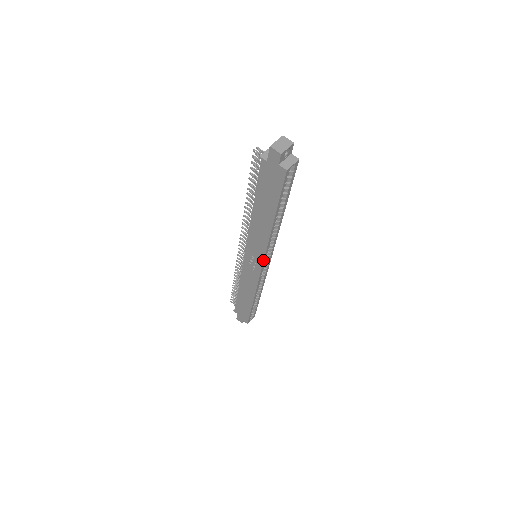
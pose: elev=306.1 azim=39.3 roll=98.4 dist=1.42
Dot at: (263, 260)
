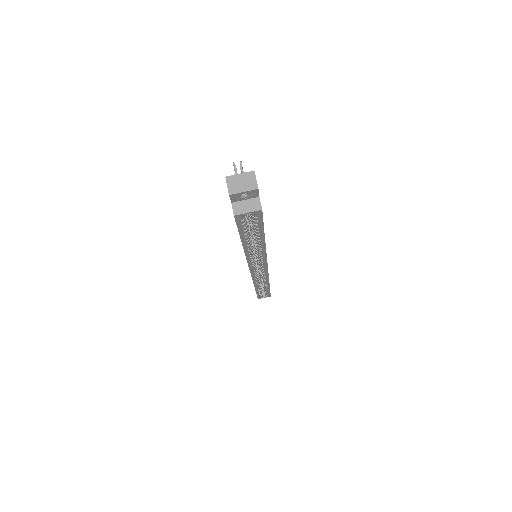
Dot at: (249, 268)
